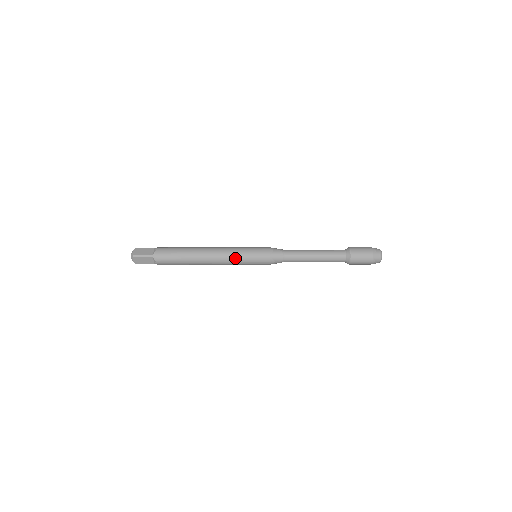
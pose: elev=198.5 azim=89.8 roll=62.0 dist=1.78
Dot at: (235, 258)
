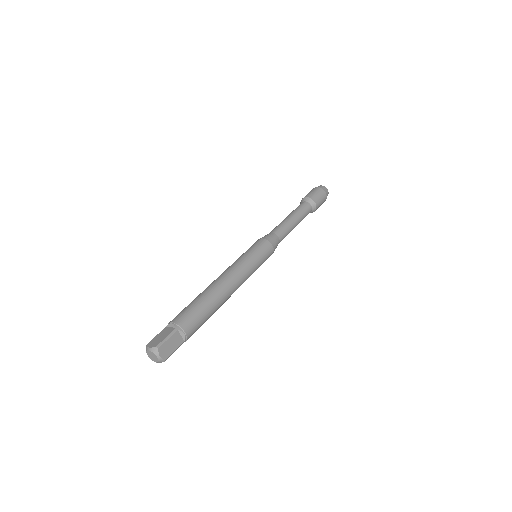
Dot at: occluded
